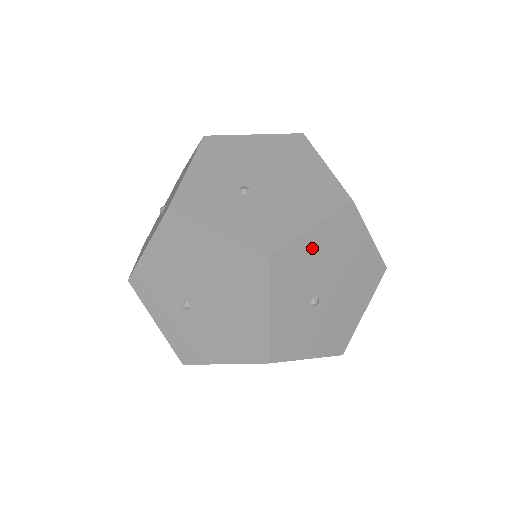
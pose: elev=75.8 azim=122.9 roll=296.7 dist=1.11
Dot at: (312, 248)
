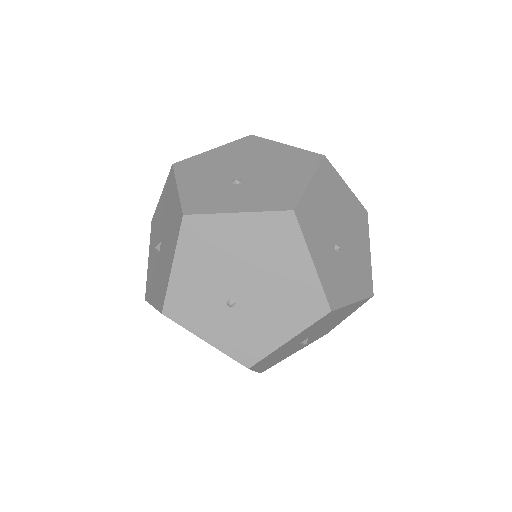
Dot at: (317, 199)
